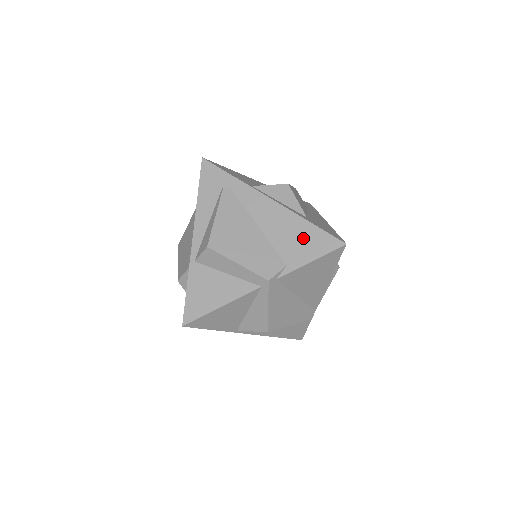
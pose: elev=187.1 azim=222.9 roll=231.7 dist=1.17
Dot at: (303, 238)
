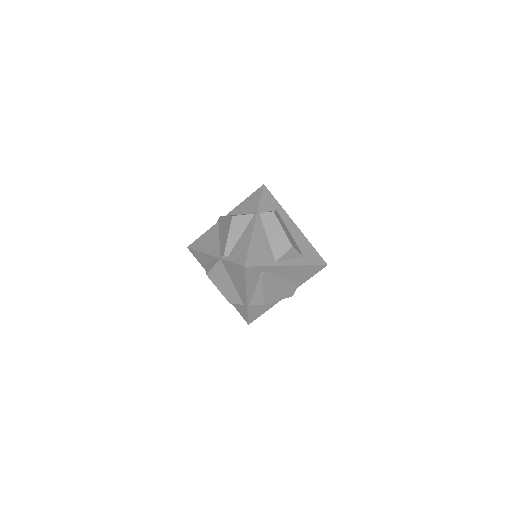
Dot at: (307, 272)
